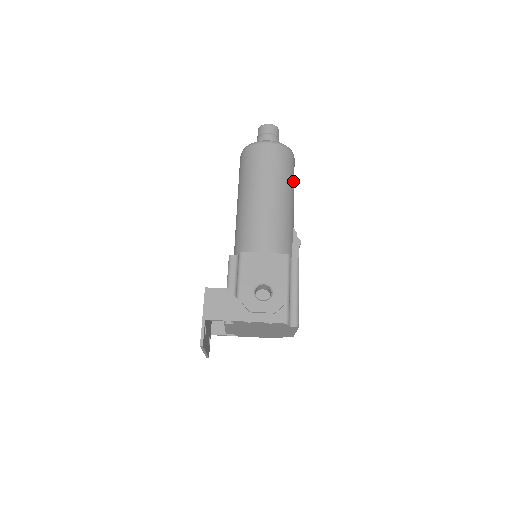
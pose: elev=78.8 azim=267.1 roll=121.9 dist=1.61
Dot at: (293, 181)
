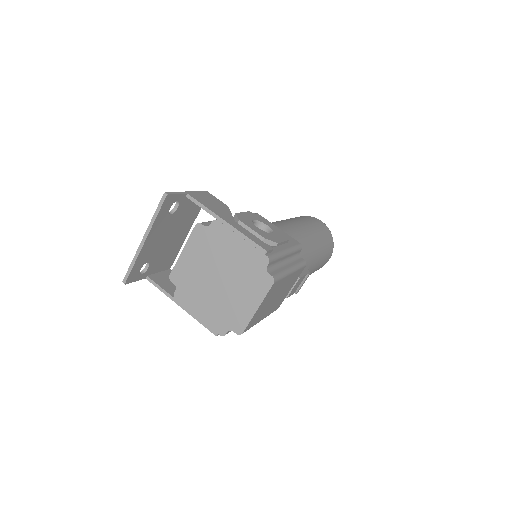
Dot at: (324, 256)
